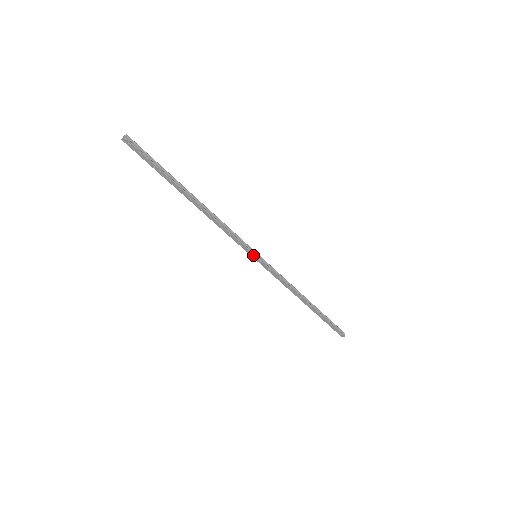
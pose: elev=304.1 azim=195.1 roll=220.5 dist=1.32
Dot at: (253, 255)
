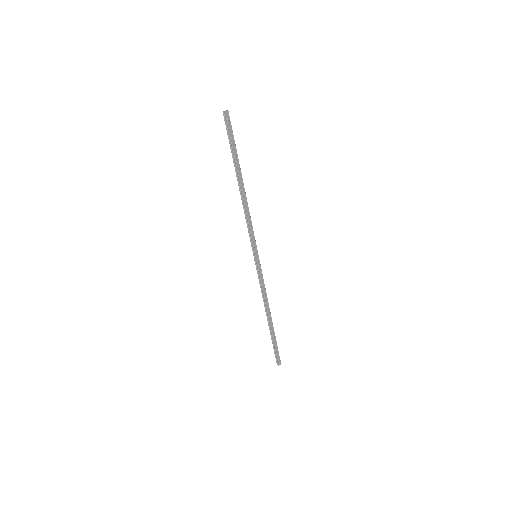
Dot at: (257, 253)
